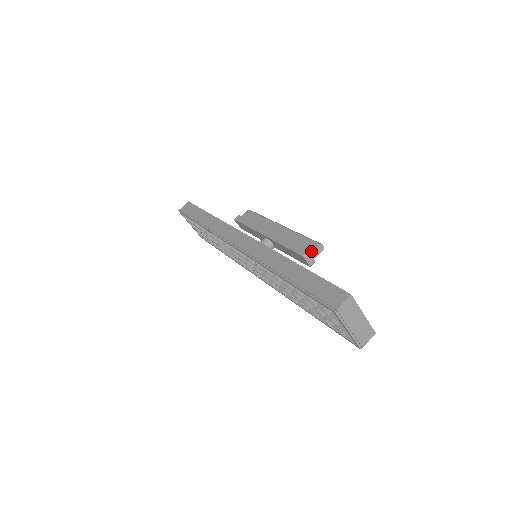
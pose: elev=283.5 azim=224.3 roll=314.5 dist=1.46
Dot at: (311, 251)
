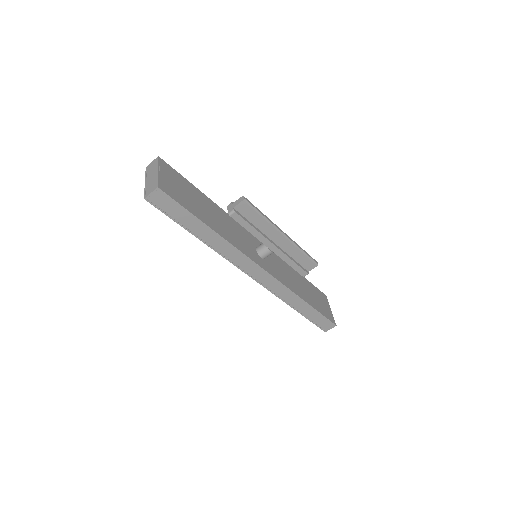
Dot at: (309, 270)
